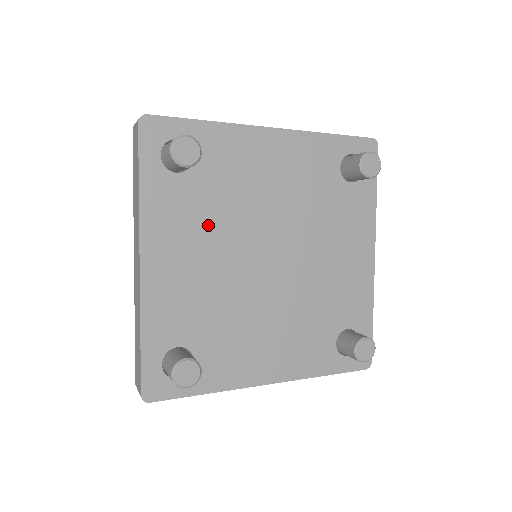
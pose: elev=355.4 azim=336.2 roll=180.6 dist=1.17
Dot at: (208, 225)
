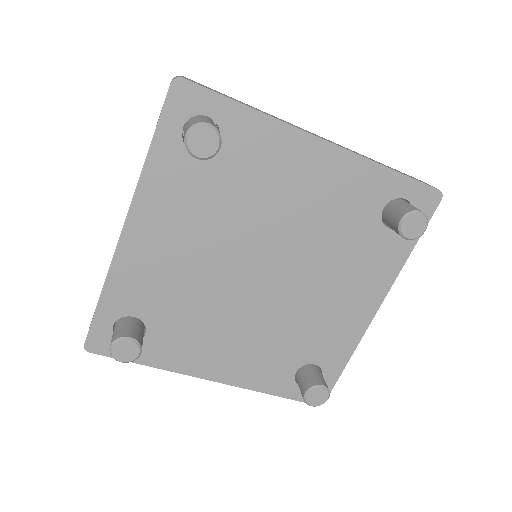
Dot at: (208, 217)
